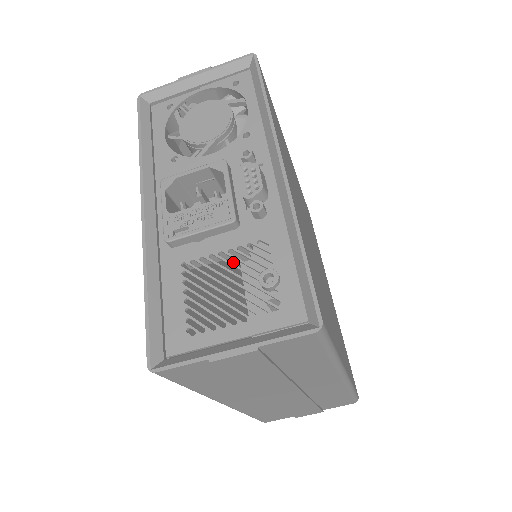
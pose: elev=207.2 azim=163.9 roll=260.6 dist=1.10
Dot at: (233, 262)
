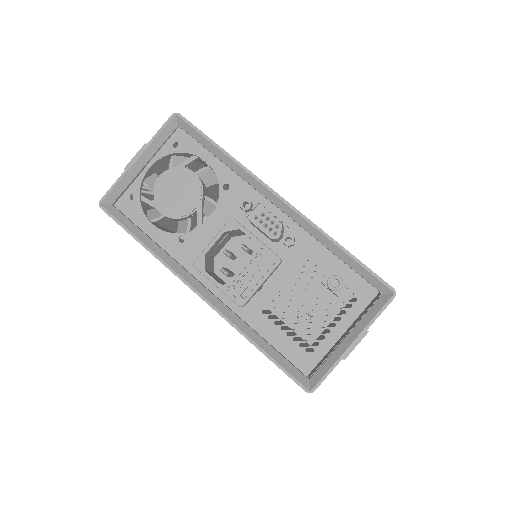
Dot at: occluded
